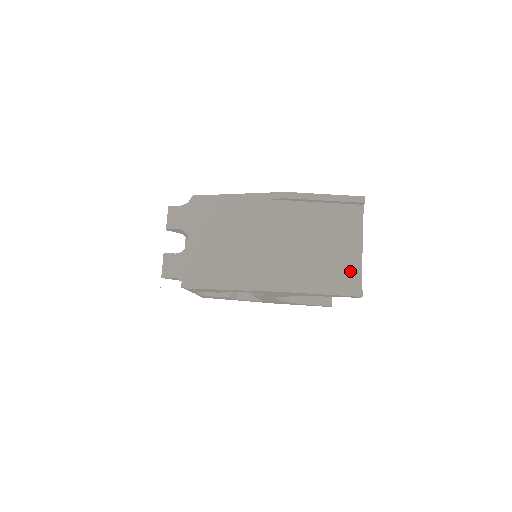
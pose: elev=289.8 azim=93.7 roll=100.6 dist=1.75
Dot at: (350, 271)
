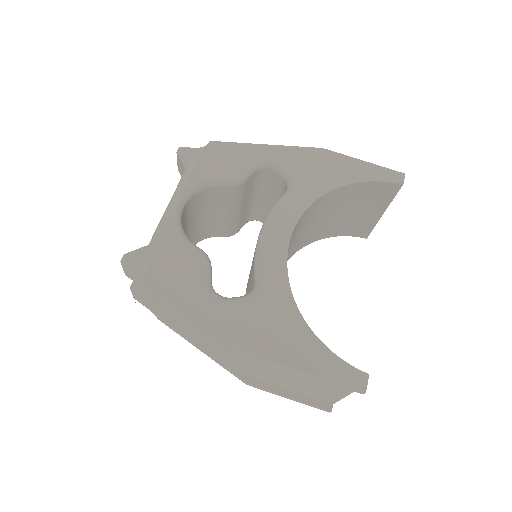
Dot at: (326, 397)
